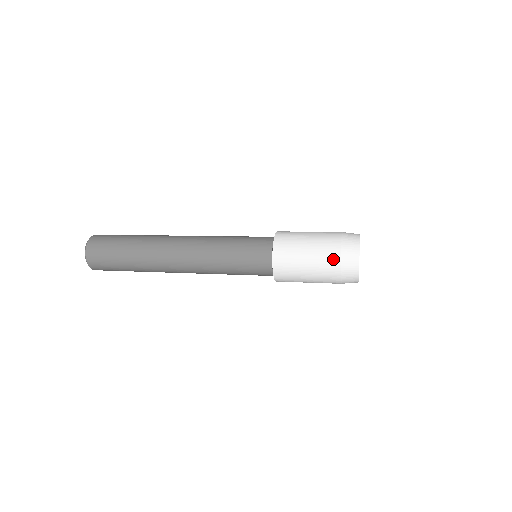
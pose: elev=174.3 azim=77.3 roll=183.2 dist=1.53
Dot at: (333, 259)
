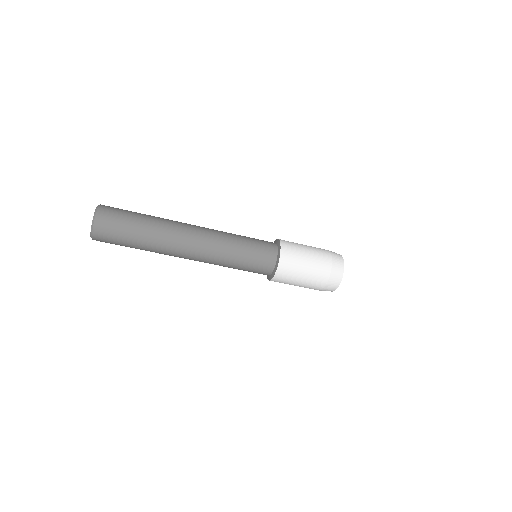
Dot at: (325, 252)
